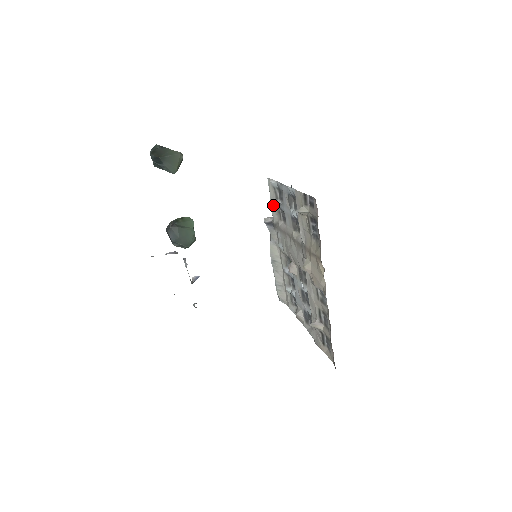
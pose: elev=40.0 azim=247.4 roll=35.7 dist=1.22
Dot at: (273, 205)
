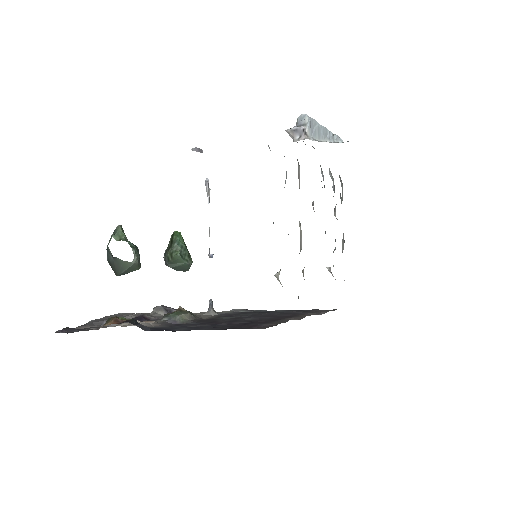
Dot at: occluded
